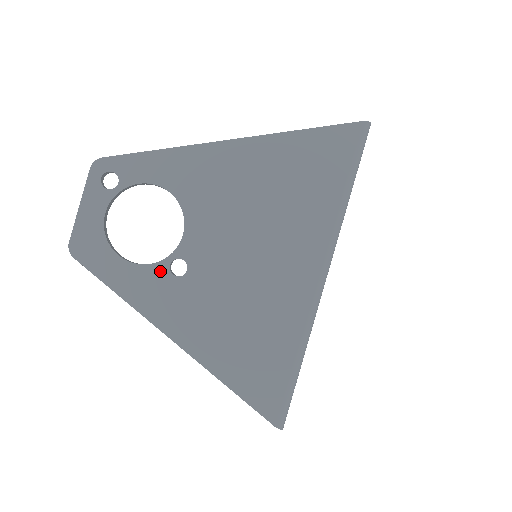
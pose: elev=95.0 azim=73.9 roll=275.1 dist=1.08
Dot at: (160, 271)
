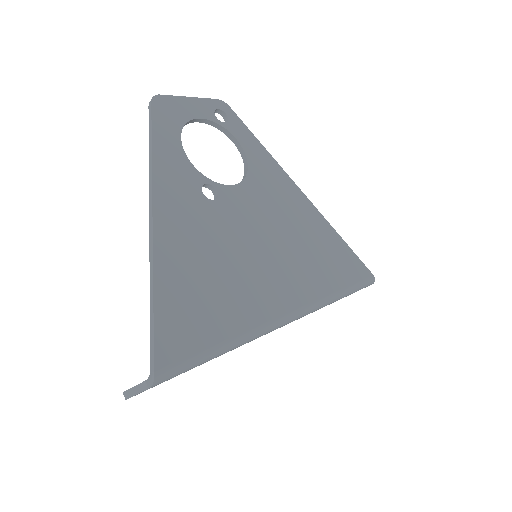
Dot at: (196, 177)
